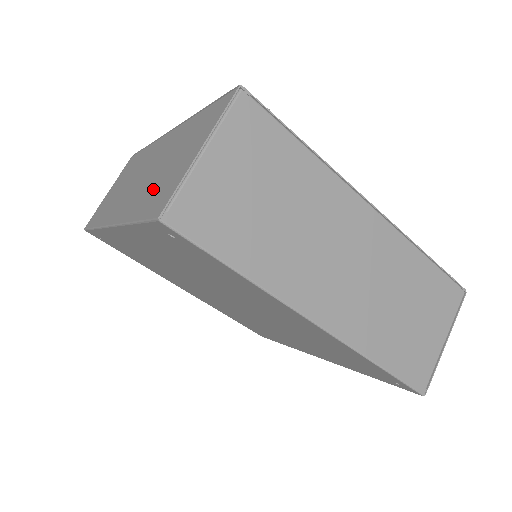
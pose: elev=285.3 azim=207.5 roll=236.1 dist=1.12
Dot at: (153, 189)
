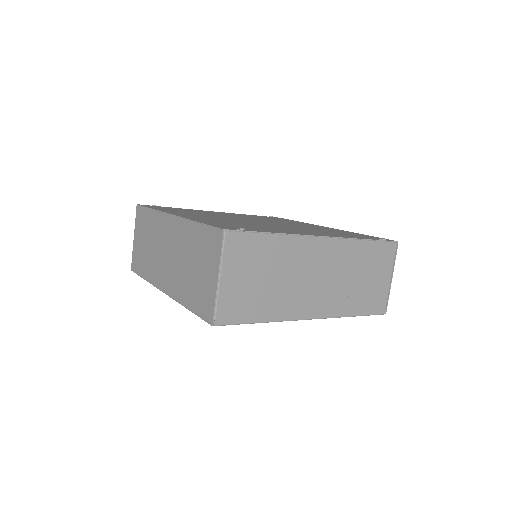
Dot at: (192, 287)
